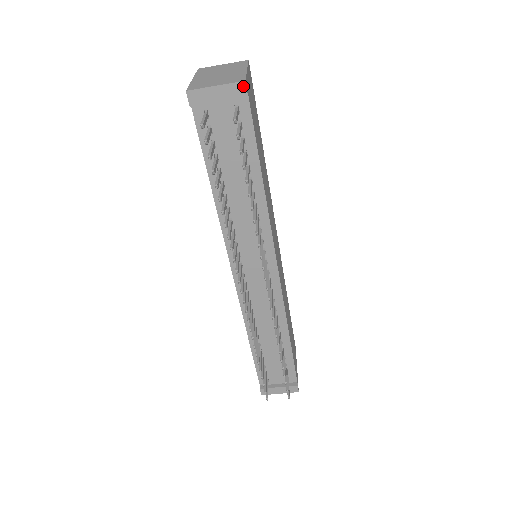
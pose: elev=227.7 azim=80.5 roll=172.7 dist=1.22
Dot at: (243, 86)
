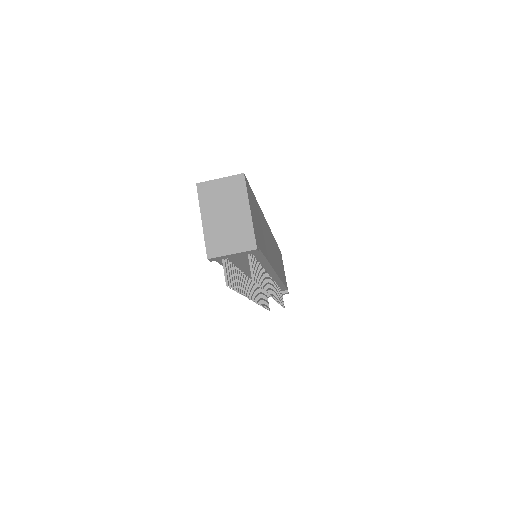
Dot at: (255, 250)
